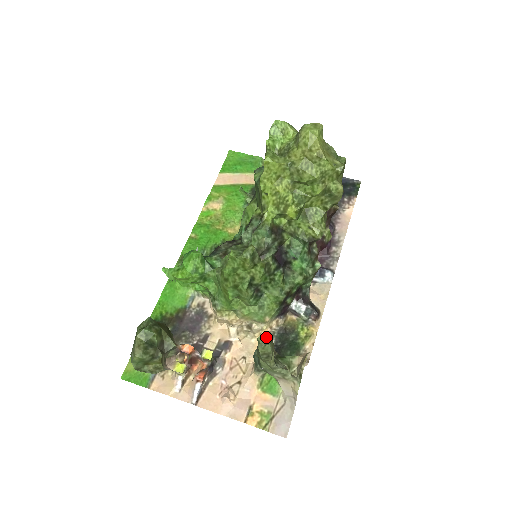
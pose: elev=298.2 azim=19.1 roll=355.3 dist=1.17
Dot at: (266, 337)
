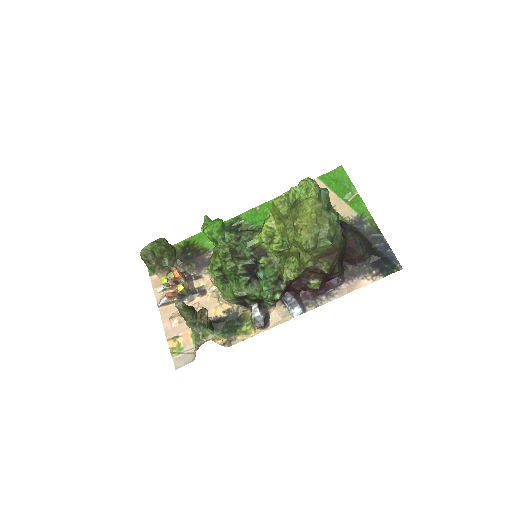
Dot at: (181, 306)
